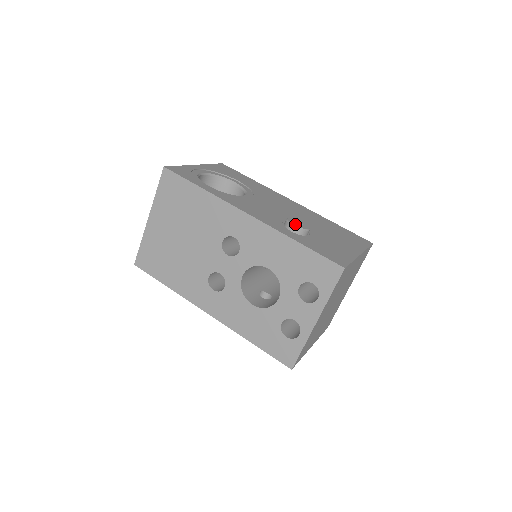
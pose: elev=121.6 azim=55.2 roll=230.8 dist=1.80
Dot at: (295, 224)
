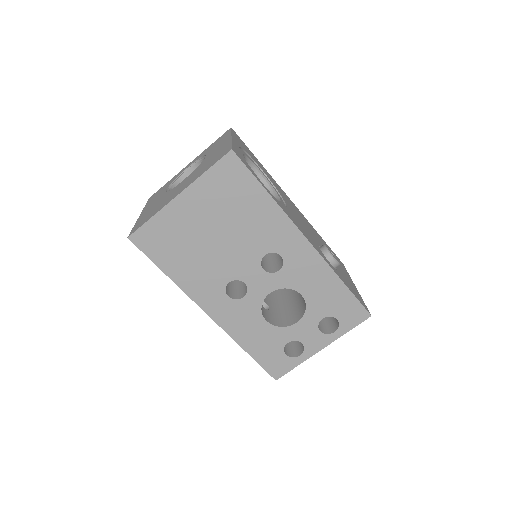
Dot at: occluded
